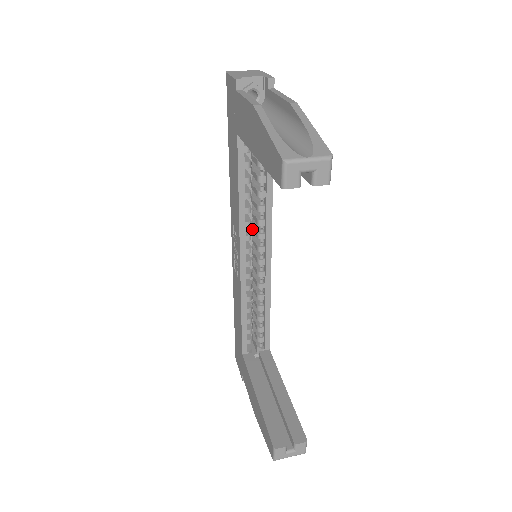
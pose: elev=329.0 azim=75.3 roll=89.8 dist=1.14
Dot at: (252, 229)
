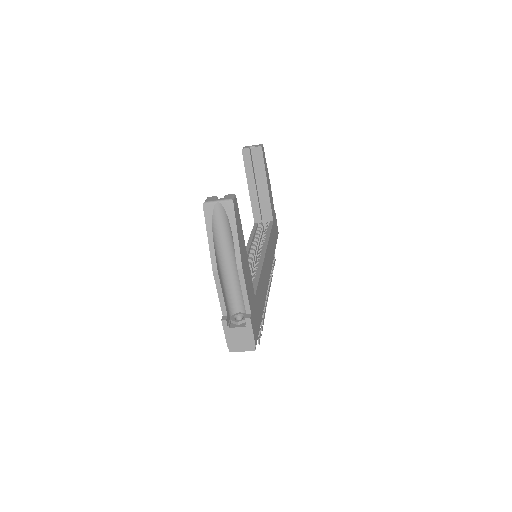
Dot at: occluded
